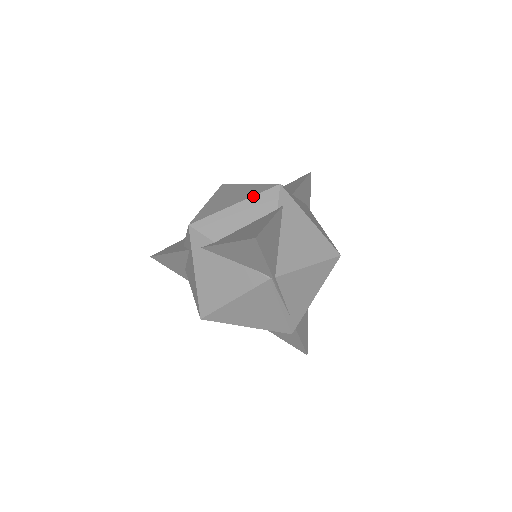
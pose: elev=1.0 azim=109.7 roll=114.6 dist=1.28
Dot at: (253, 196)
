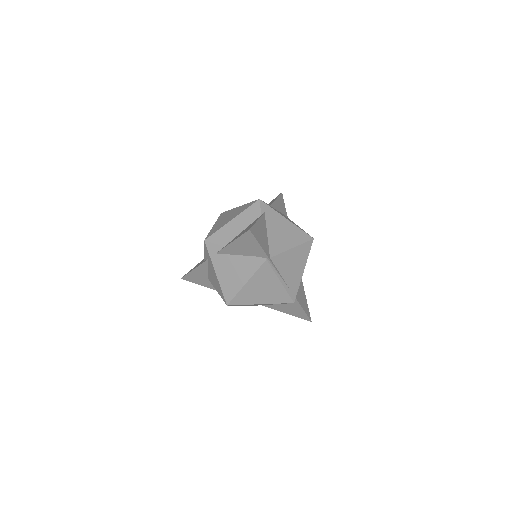
Dot at: (243, 211)
